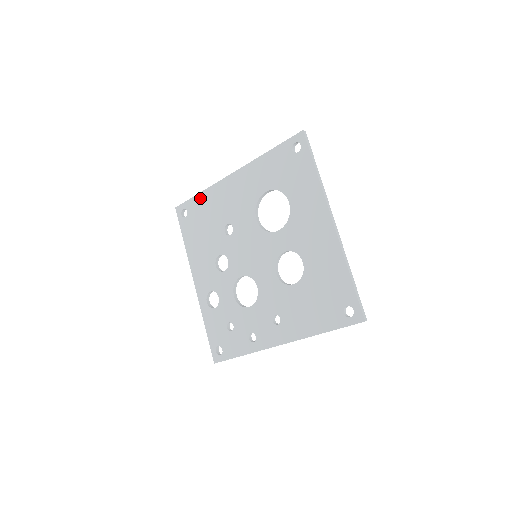
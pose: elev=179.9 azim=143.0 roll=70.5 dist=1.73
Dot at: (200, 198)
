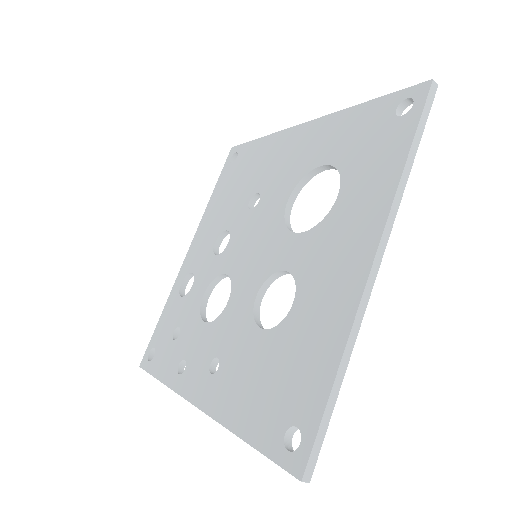
Dot at: (257, 144)
